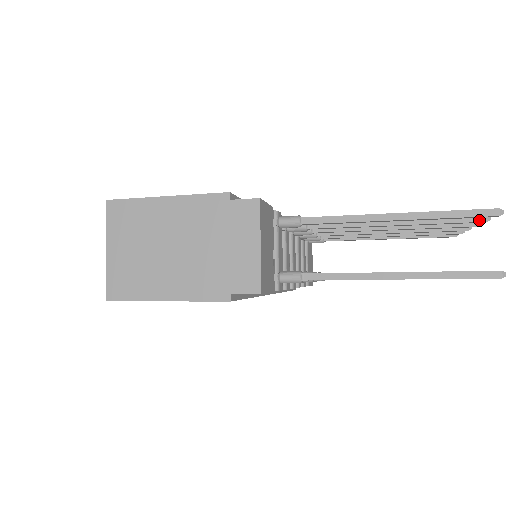
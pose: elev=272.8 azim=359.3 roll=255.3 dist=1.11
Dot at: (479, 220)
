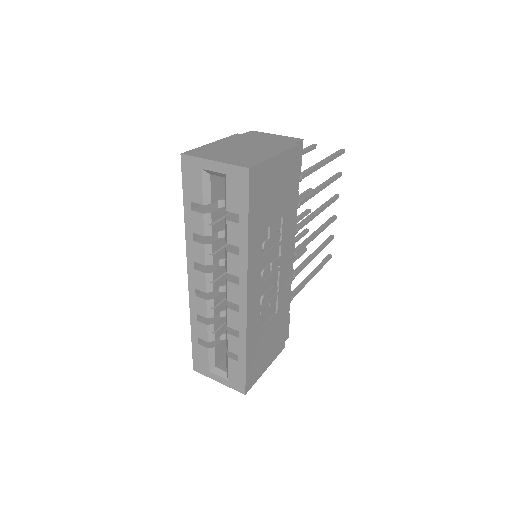
Dot at: occluded
